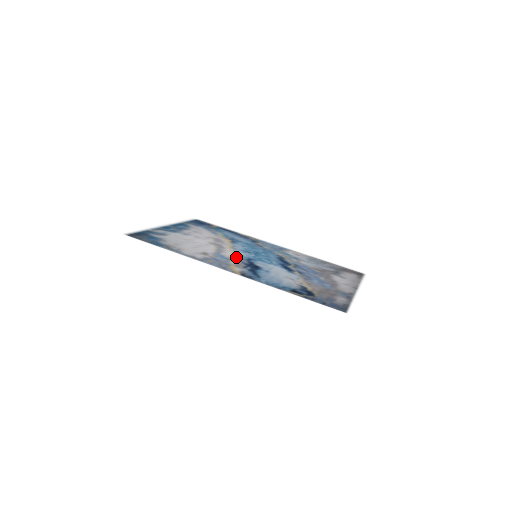
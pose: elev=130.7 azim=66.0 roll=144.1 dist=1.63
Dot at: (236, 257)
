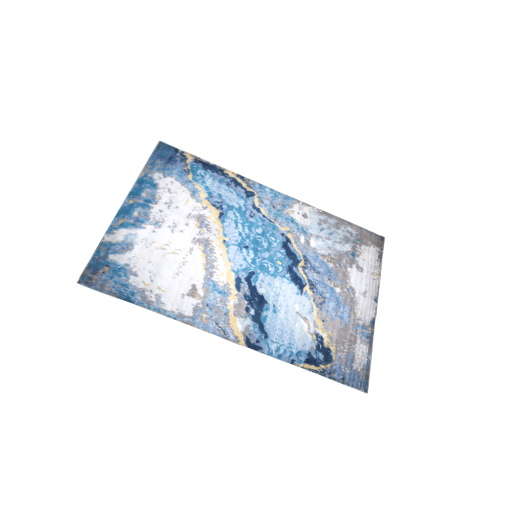
Dot at: (233, 279)
